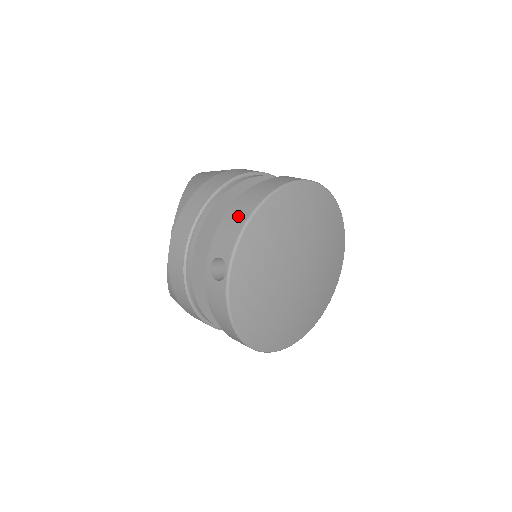
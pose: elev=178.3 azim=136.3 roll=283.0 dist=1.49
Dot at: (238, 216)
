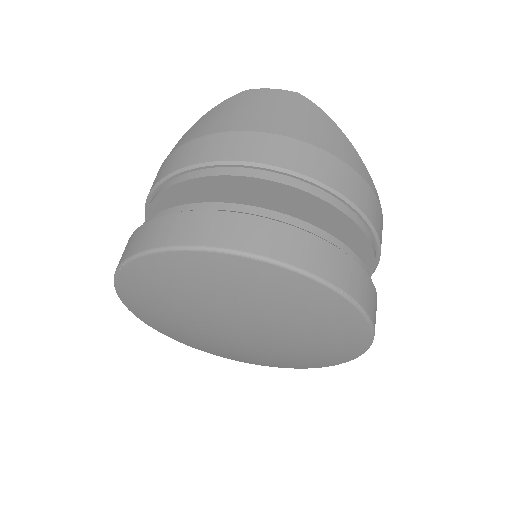
Dot at: (122, 254)
